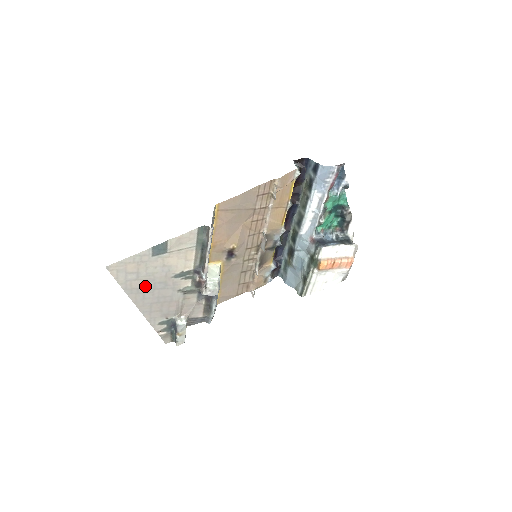
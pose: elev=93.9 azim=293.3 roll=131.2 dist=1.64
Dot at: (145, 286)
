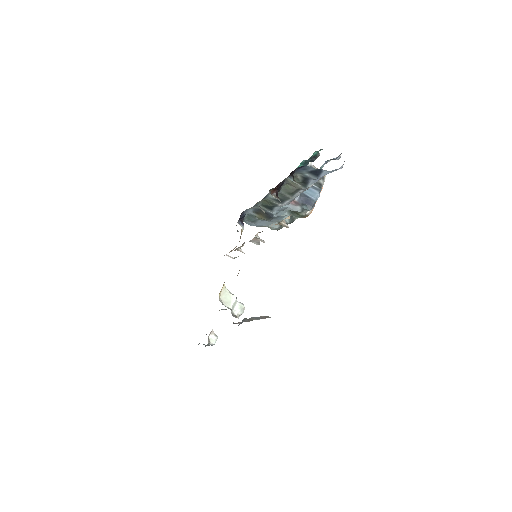
Dot at: occluded
